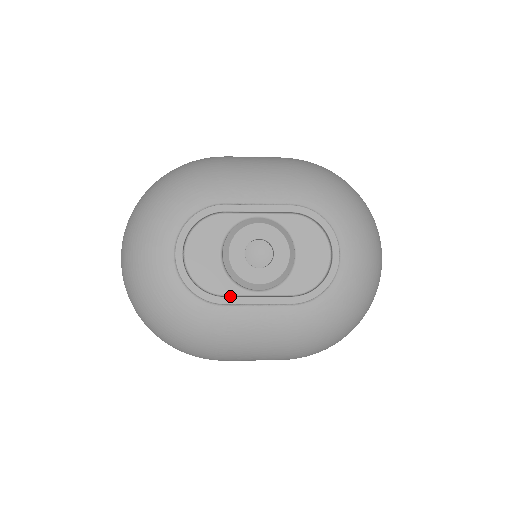
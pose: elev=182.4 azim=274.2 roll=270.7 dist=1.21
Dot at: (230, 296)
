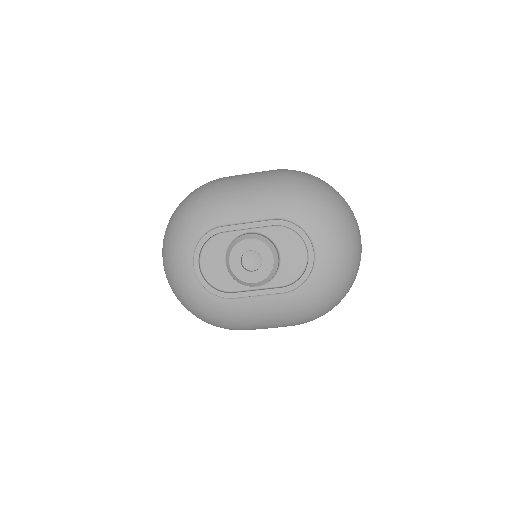
Dot at: (237, 292)
